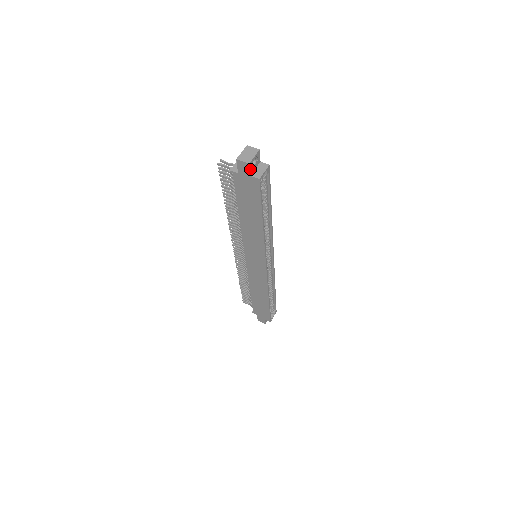
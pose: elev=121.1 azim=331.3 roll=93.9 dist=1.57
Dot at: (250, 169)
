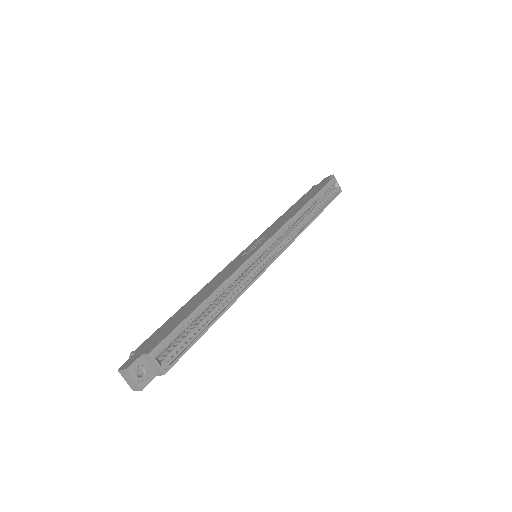
Dot at: (149, 381)
